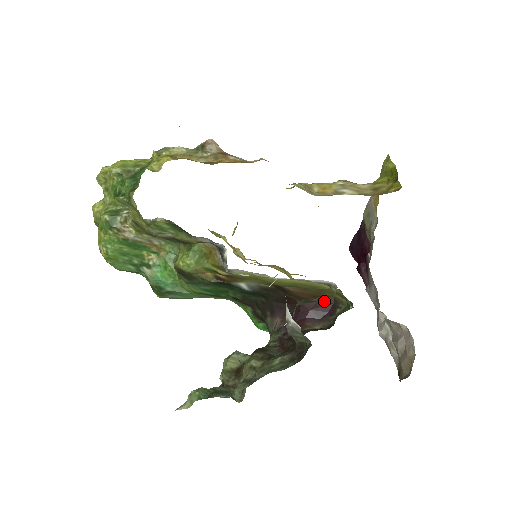
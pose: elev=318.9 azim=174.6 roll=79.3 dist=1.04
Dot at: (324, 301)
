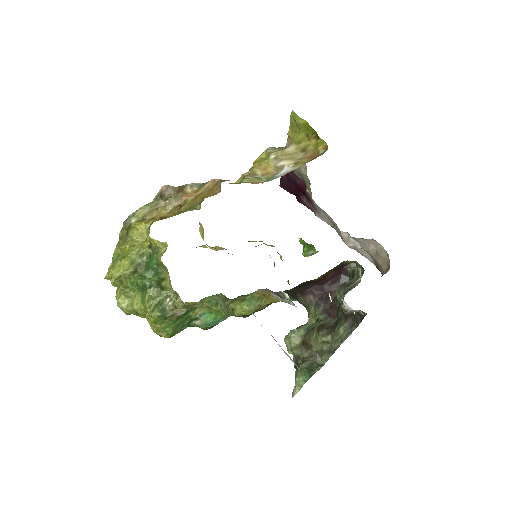
Dot at: (353, 279)
